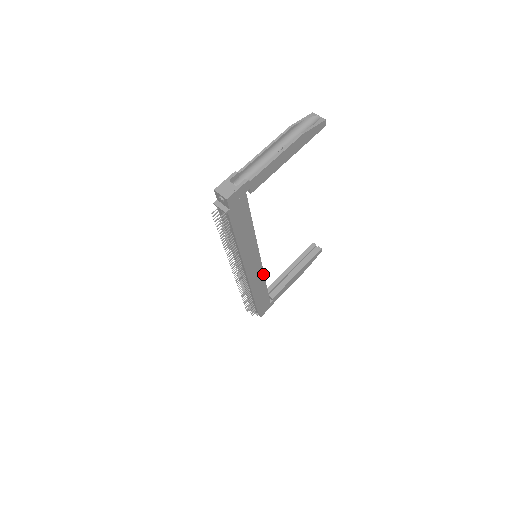
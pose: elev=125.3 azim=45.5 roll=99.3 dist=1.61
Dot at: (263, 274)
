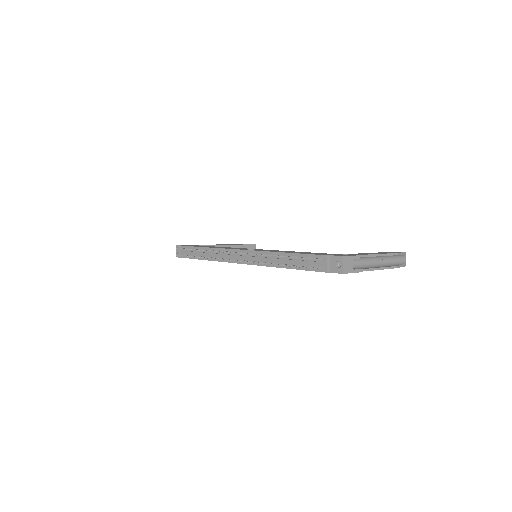
Dot at: occluded
